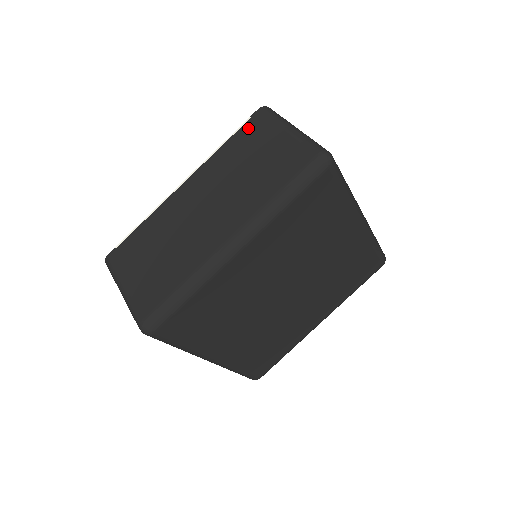
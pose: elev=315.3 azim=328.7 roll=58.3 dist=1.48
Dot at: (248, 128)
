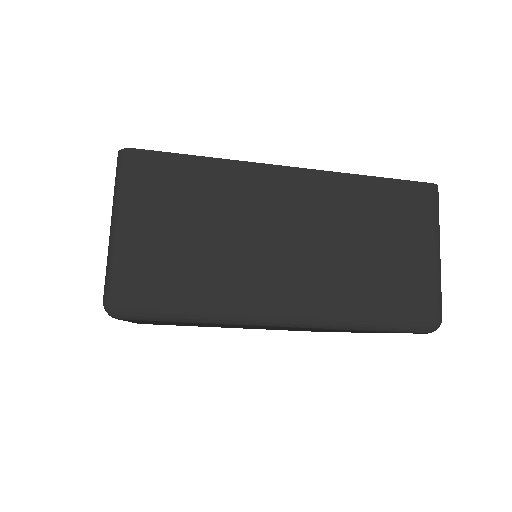
Dot at: occluded
